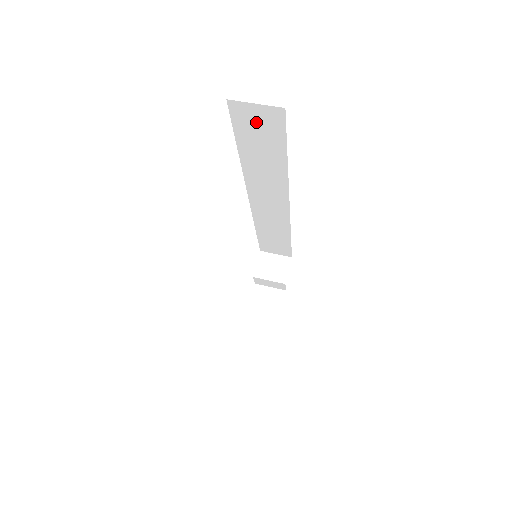
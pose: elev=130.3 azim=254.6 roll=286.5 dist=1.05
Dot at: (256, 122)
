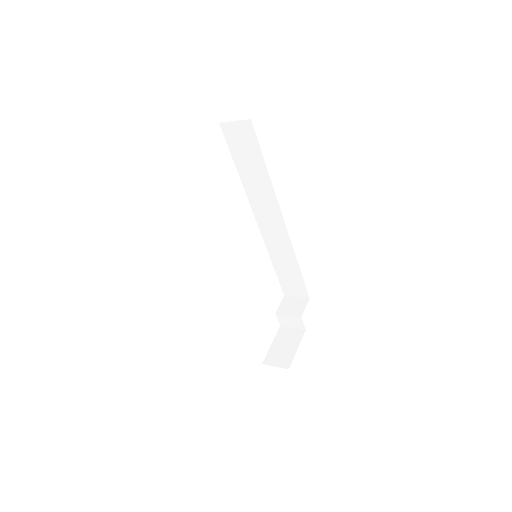
Dot at: (239, 138)
